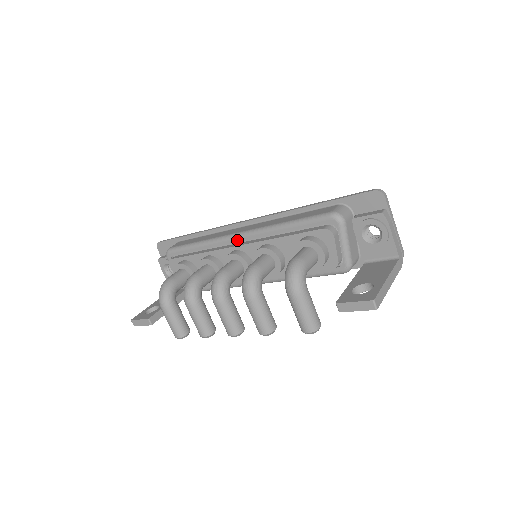
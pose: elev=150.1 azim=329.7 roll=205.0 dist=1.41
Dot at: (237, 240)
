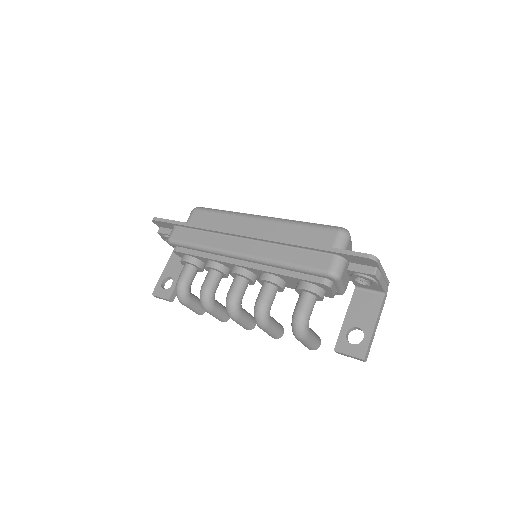
Dot at: (239, 259)
